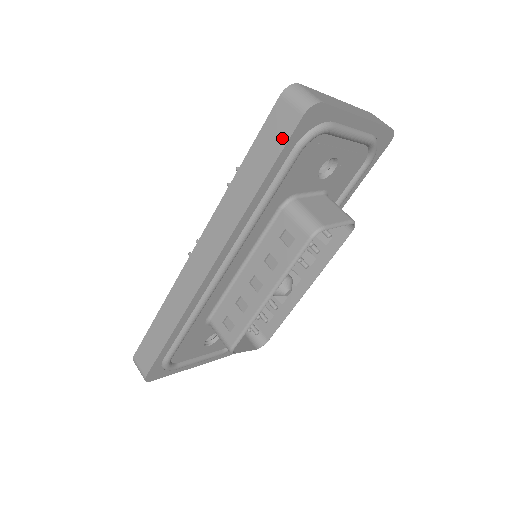
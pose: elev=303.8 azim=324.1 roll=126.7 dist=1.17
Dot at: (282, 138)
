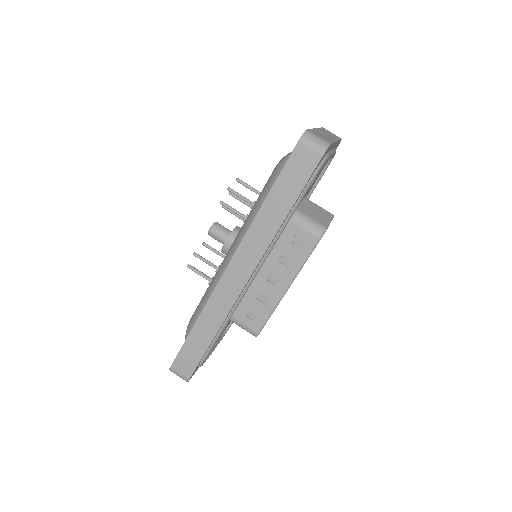
Dot at: (305, 174)
